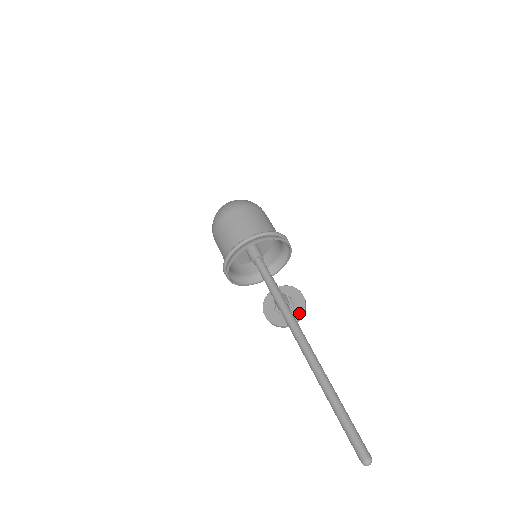
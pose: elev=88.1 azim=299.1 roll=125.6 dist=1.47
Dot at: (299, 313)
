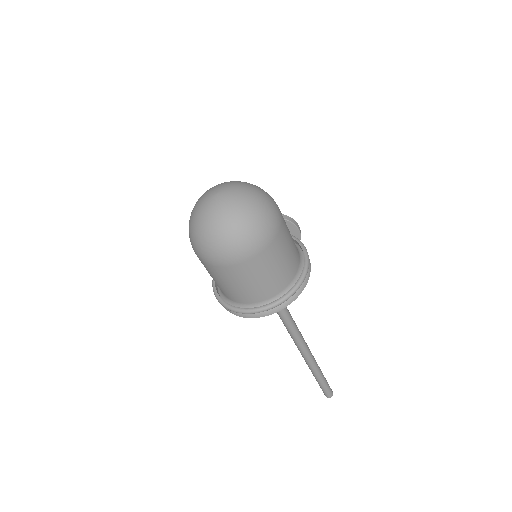
Dot at: occluded
